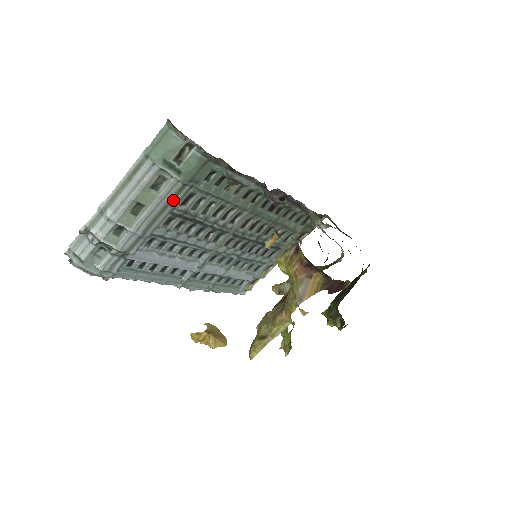
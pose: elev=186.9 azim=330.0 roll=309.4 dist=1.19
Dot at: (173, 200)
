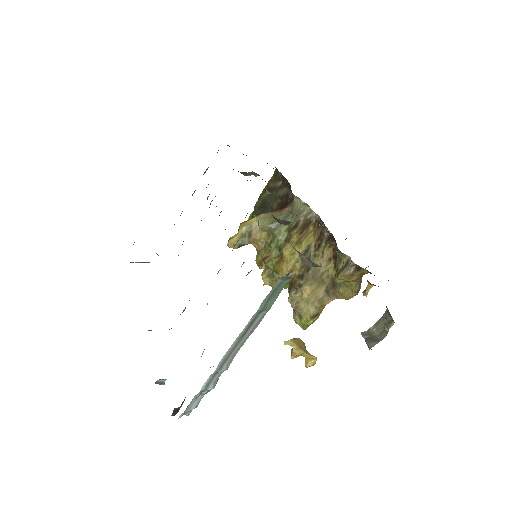
Dot at: occluded
